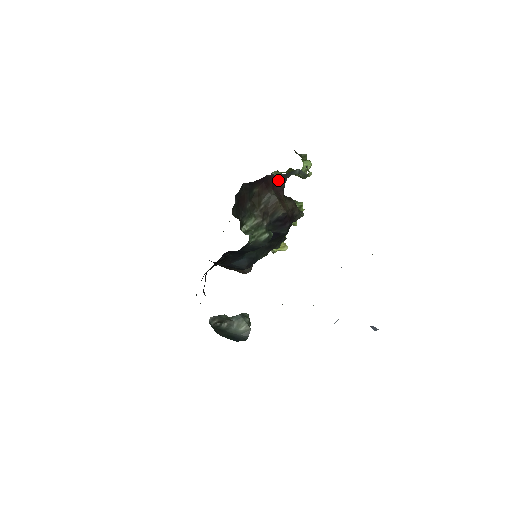
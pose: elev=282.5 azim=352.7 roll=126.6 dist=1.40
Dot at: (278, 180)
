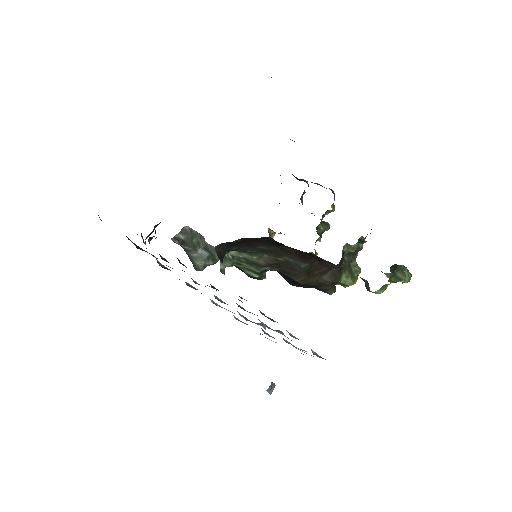
Dot at: occluded
